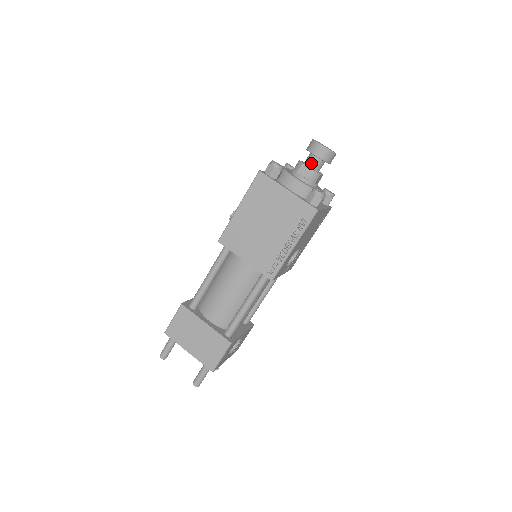
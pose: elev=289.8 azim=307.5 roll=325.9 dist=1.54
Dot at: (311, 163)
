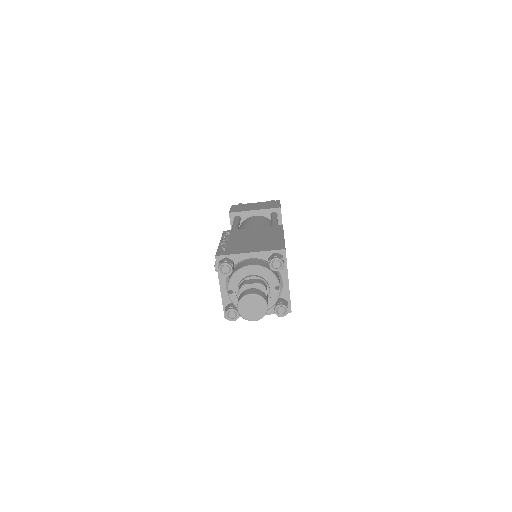
Dot at: occluded
